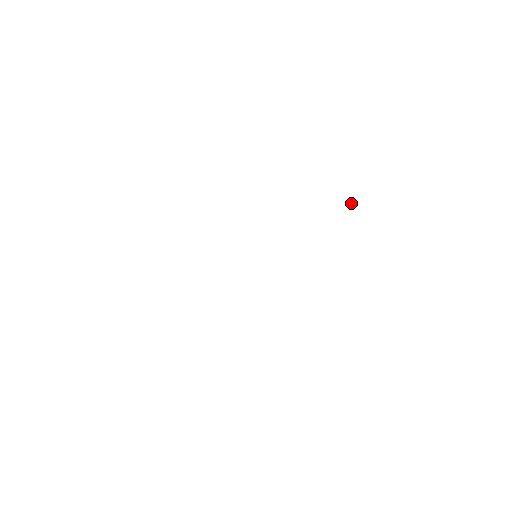
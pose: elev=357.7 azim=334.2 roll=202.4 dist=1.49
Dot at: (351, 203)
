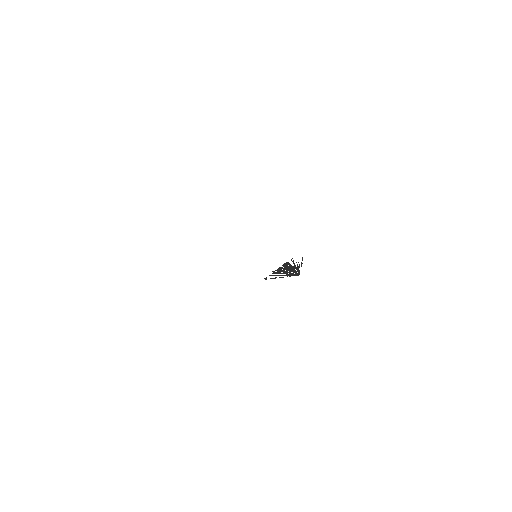
Dot at: (270, 275)
